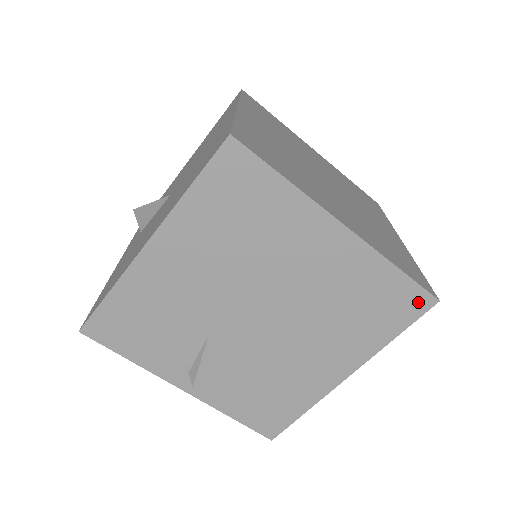
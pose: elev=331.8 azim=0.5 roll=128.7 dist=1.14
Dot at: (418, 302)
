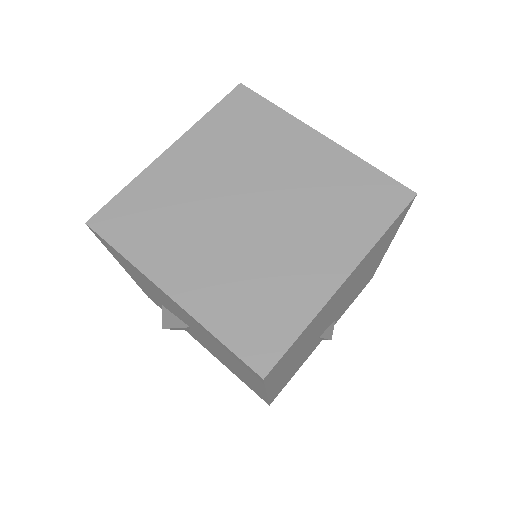
Dot at: (406, 210)
